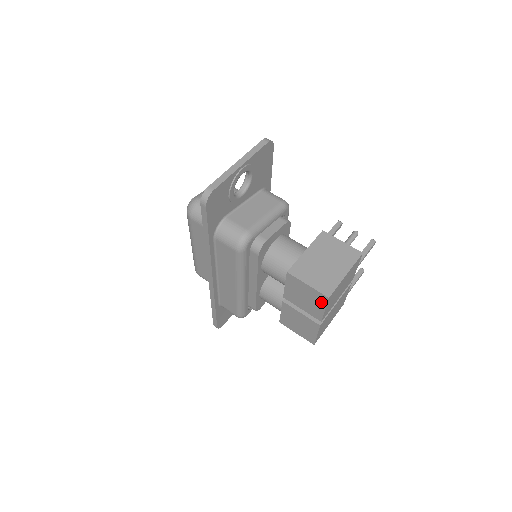
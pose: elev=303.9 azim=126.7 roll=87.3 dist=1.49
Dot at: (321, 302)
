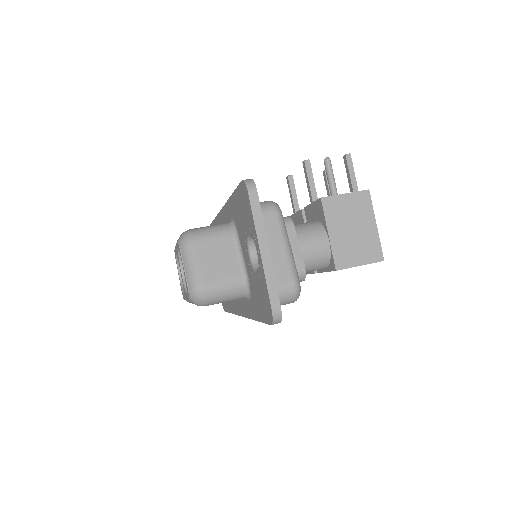
Dot at: occluded
